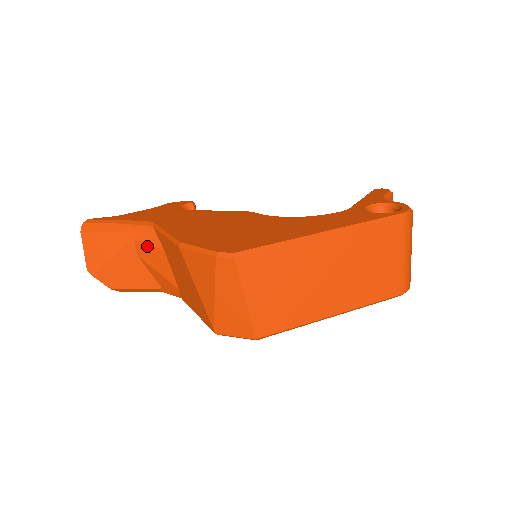
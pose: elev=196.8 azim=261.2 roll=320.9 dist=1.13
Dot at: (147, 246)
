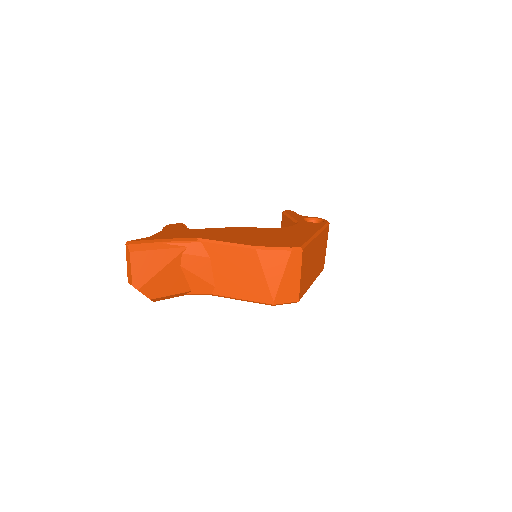
Dot at: (194, 257)
